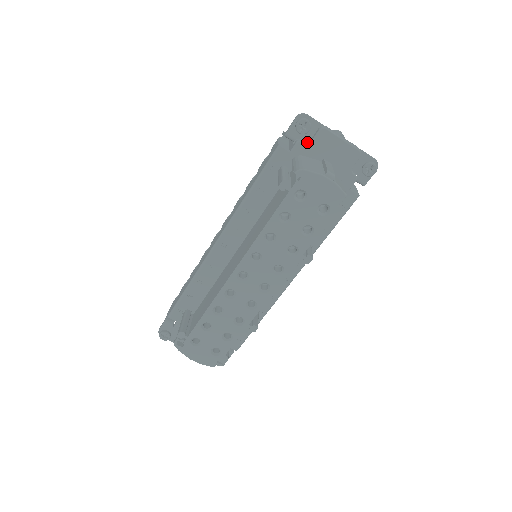
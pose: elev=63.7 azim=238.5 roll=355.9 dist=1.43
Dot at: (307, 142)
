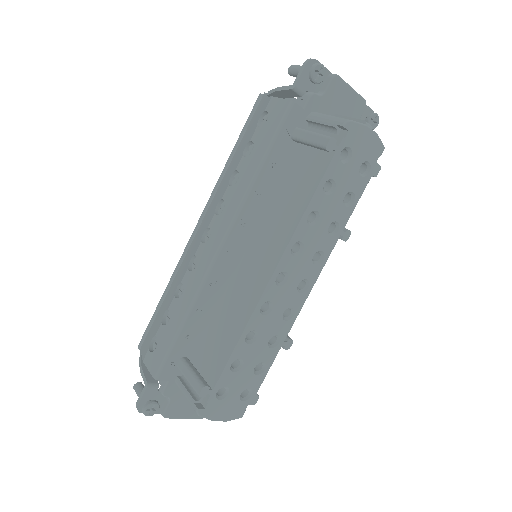
Dot at: (320, 94)
